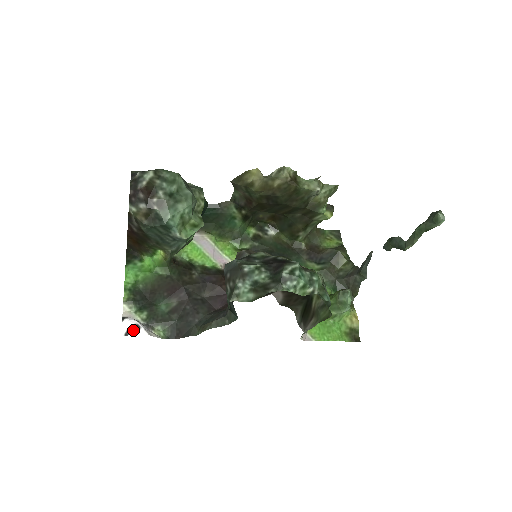
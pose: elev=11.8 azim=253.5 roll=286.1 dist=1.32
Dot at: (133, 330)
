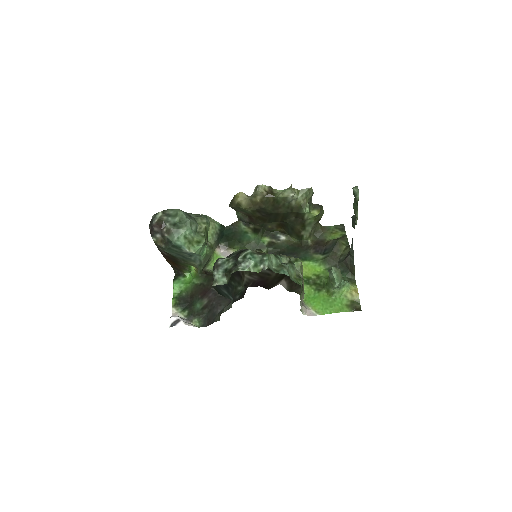
Dot at: (175, 323)
